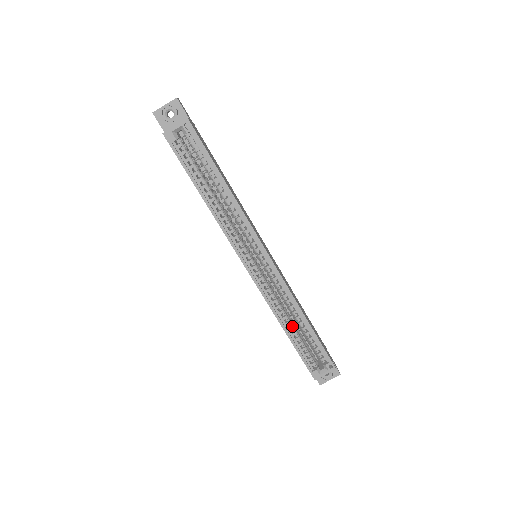
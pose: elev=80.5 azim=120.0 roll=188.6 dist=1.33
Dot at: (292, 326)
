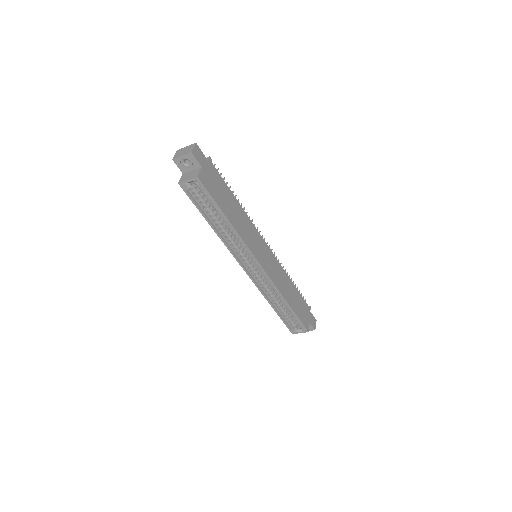
Dot at: (278, 304)
